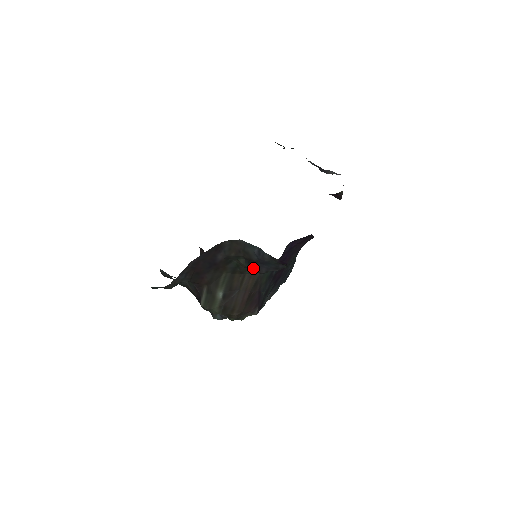
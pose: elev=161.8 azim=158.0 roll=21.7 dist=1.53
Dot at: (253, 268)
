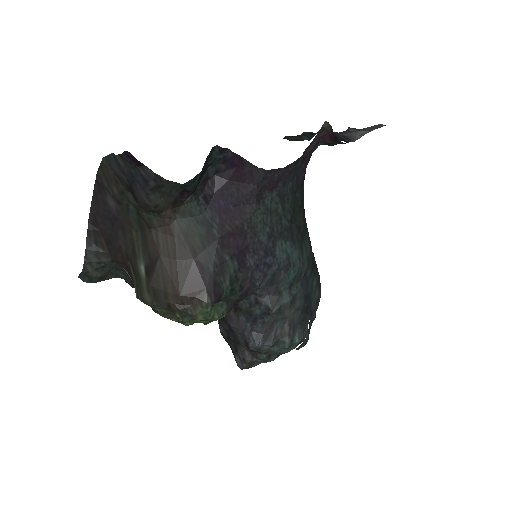
Dot at: (138, 201)
